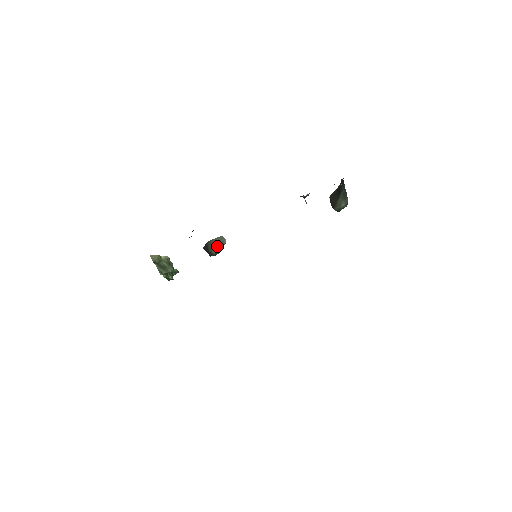
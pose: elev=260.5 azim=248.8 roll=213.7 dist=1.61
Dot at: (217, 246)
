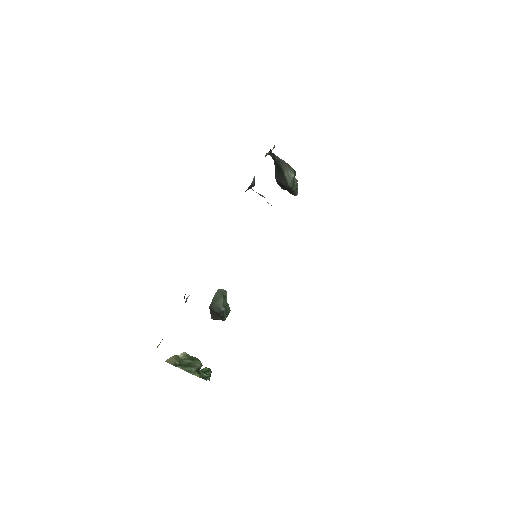
Dot at: (220, 299)
